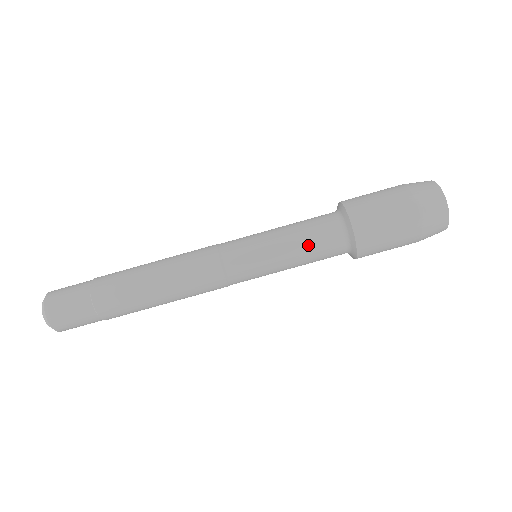
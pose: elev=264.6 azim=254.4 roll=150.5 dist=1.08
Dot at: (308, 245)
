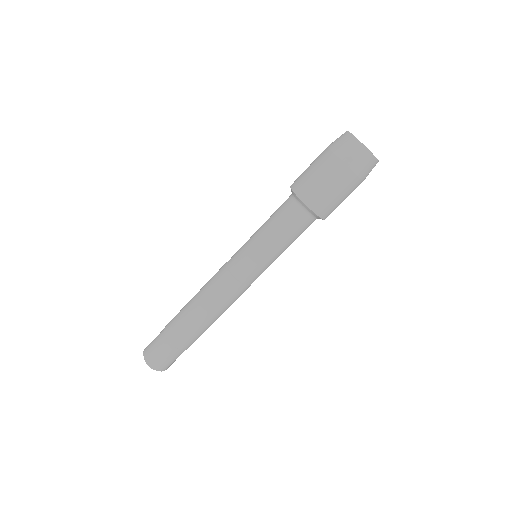
Dot at: occluded
